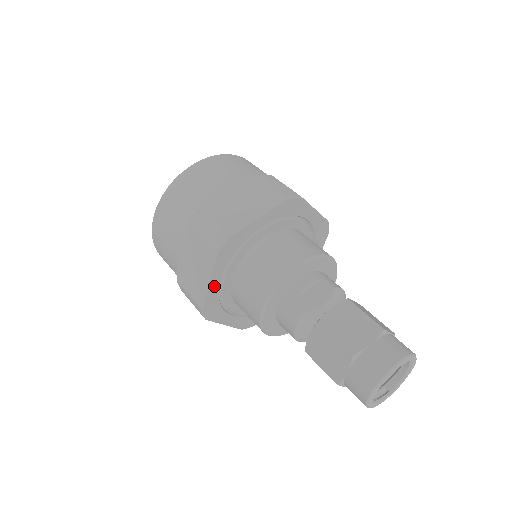
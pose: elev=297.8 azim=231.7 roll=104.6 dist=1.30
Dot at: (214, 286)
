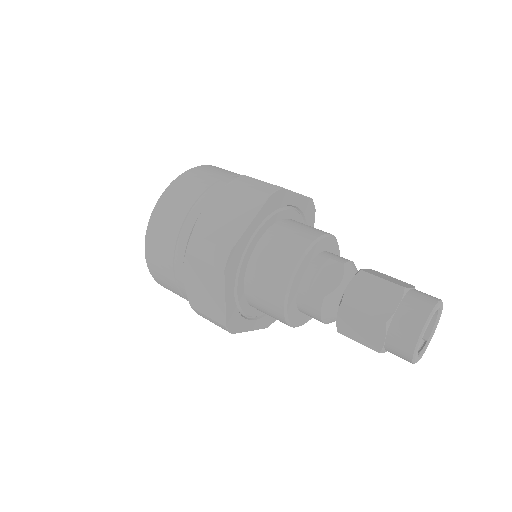
Dot at: (230, 301)
